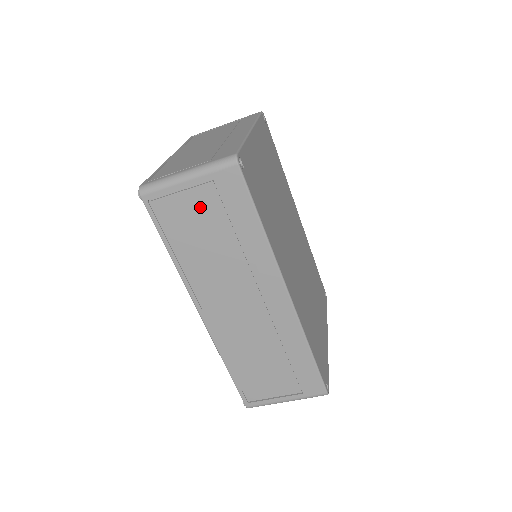
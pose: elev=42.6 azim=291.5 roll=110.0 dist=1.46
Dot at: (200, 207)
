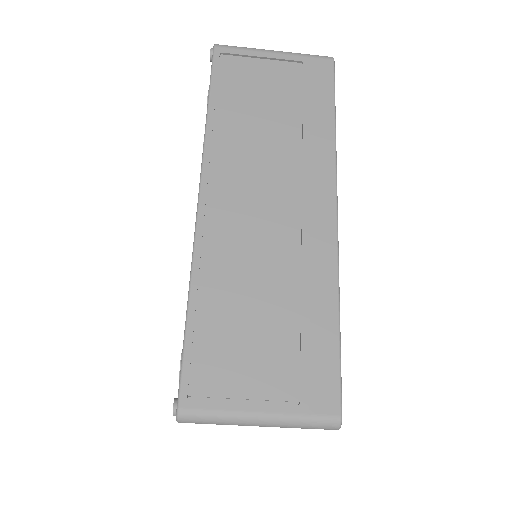
Dot at: (275, 79)
